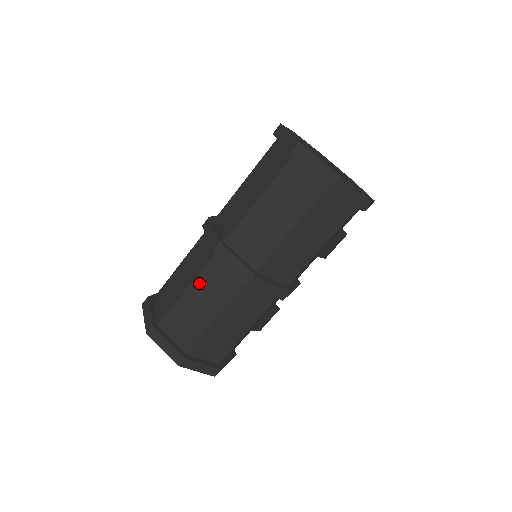
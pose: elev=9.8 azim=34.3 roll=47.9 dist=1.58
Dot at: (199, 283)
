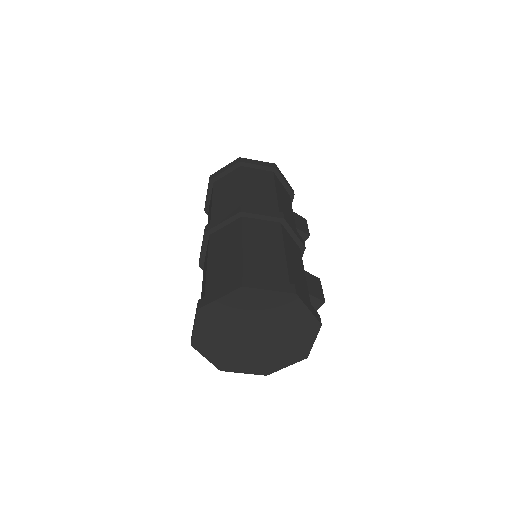
Dot at: (213, 253)
